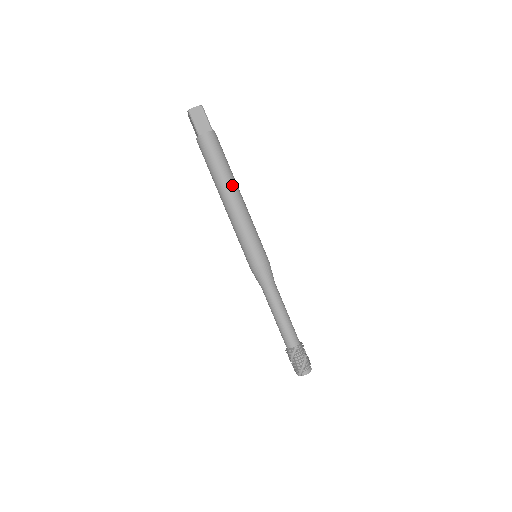
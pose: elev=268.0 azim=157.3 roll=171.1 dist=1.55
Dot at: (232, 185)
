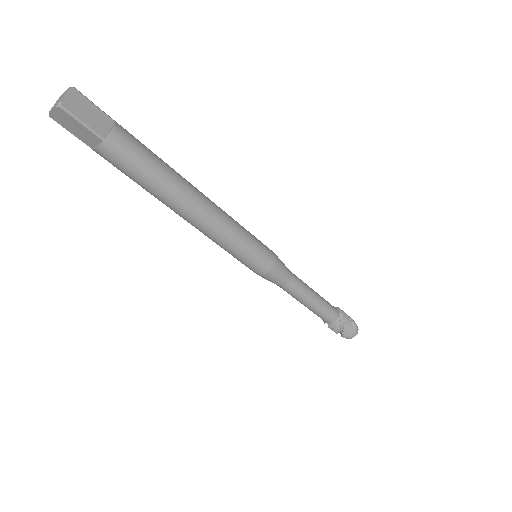
Dot at: (191, 187)
